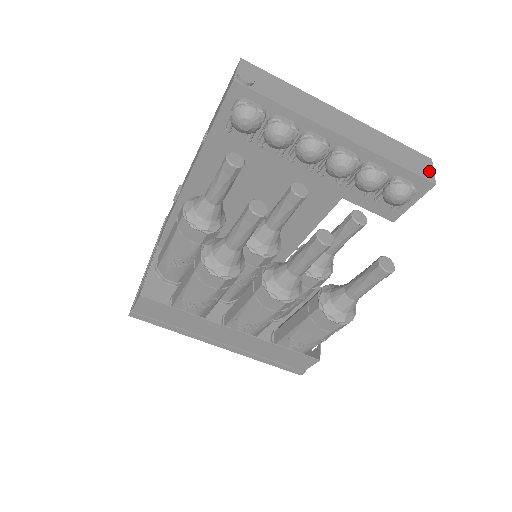
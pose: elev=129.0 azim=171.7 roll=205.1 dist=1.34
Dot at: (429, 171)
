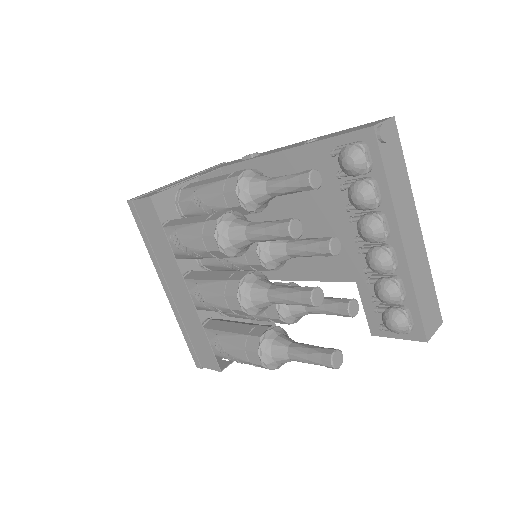
Dot at: (433, 328)
